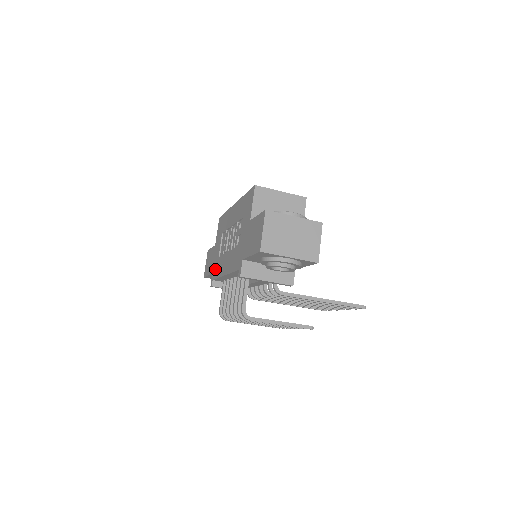
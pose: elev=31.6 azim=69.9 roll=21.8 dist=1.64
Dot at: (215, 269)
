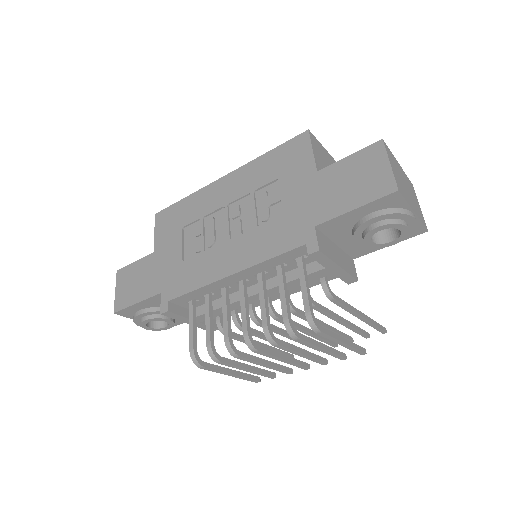
Dot at: (175, 282)
